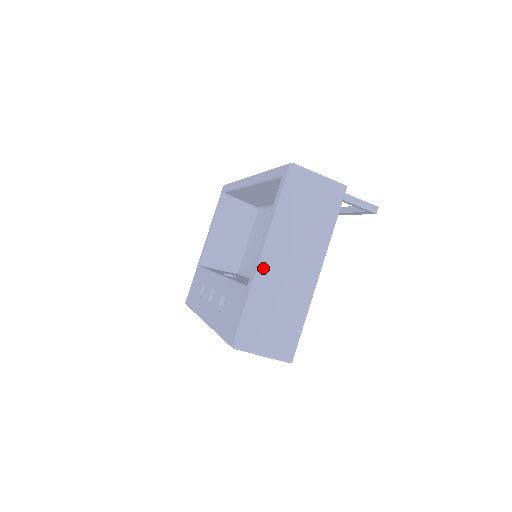
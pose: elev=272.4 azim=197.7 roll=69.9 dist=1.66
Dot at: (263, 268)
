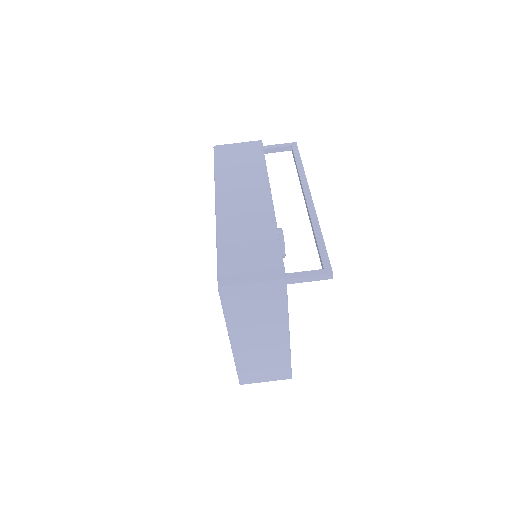
Dot at: (236, 349)
